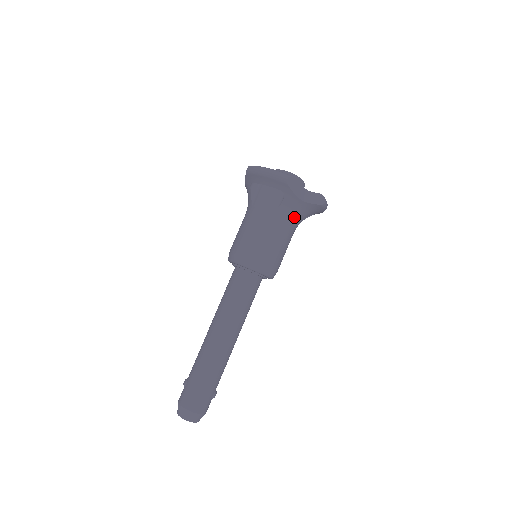
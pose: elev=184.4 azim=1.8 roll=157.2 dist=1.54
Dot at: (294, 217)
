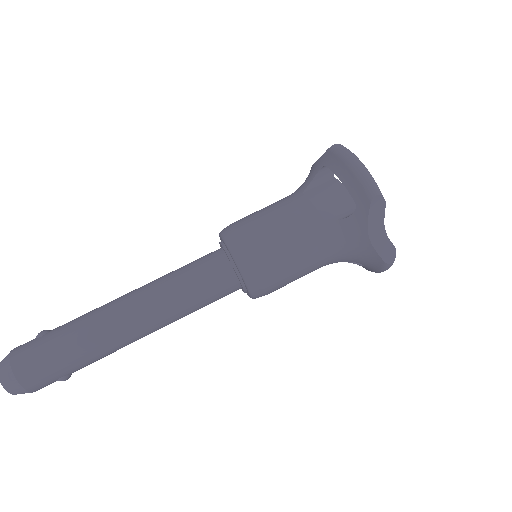
Dot at: (341, 249)
